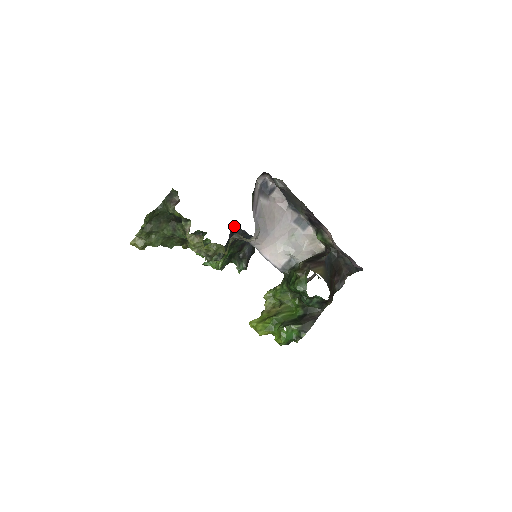
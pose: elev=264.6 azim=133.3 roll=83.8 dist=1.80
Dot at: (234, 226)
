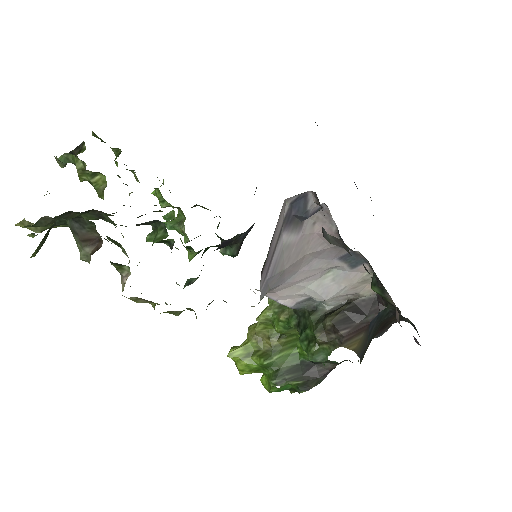
Dot at: occluded
